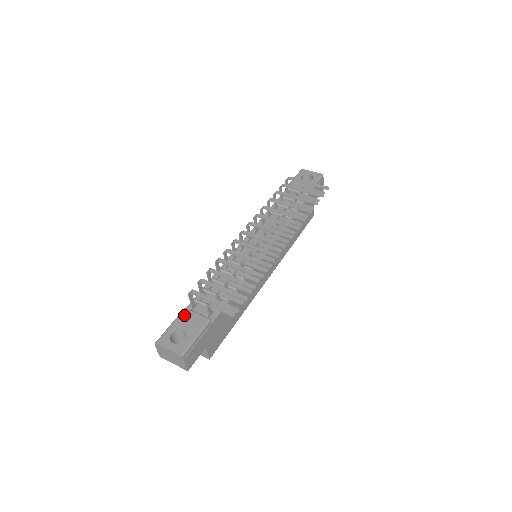
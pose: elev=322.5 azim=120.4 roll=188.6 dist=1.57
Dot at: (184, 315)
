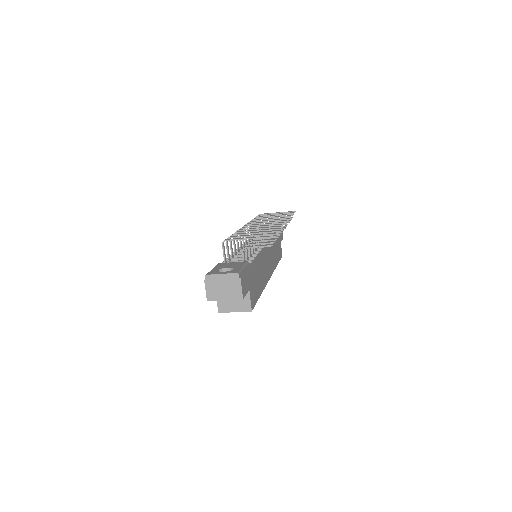
Dot at: (221, 264)
